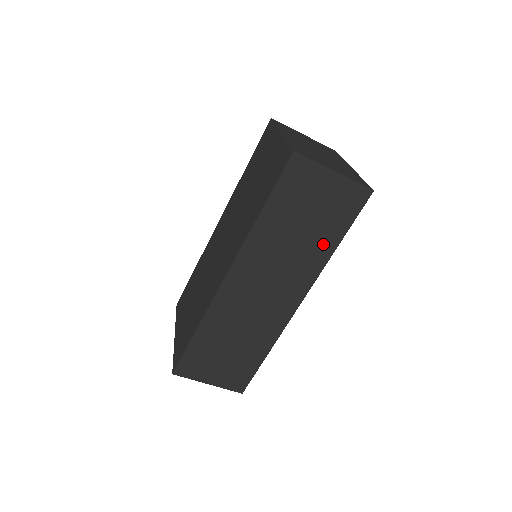
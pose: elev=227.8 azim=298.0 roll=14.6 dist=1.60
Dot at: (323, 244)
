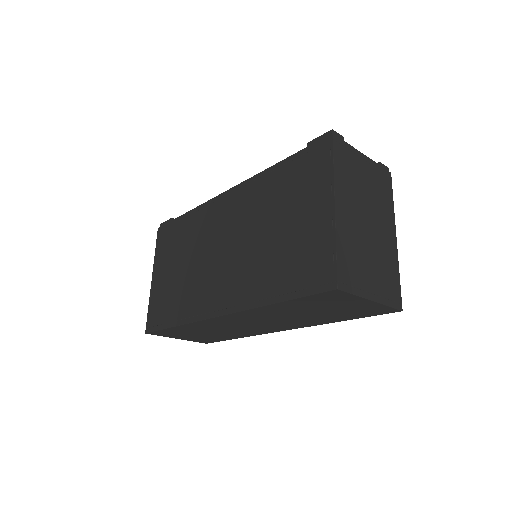
Dot at: (327, 319)
